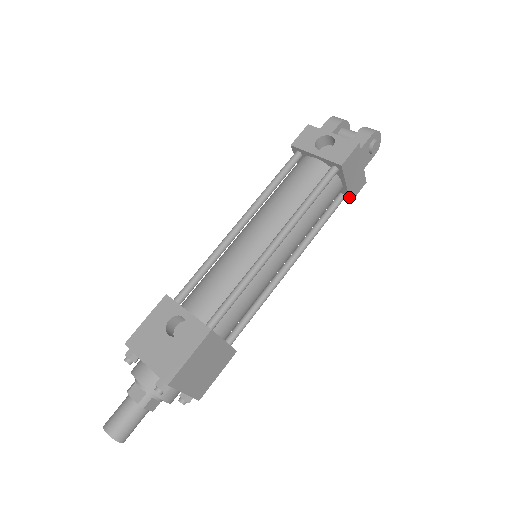
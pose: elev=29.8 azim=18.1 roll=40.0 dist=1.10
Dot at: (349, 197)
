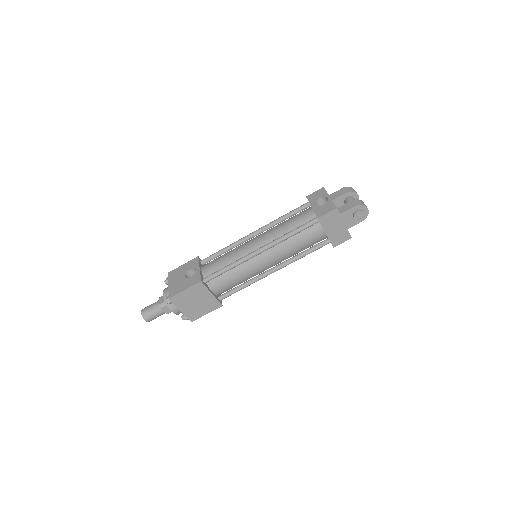
Dot at: (331, 243)
